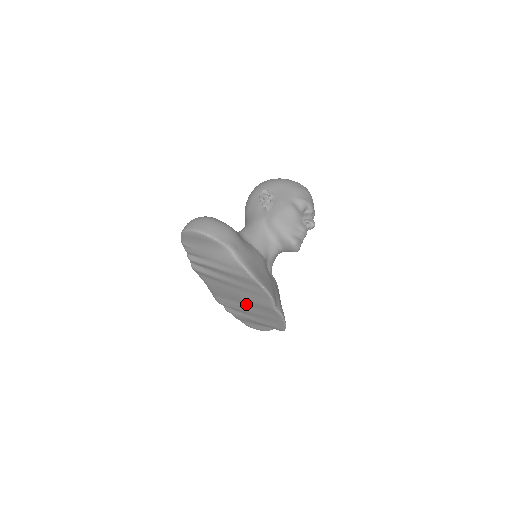
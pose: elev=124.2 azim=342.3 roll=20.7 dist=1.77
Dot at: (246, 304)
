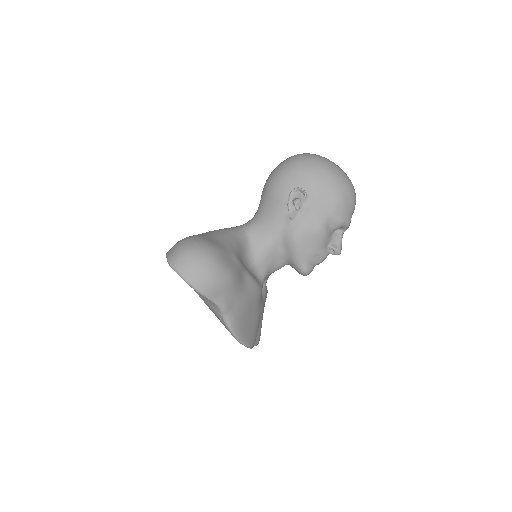
Dot at: occluded
